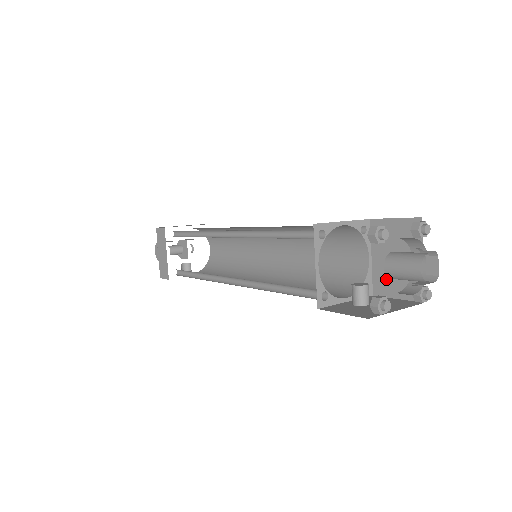
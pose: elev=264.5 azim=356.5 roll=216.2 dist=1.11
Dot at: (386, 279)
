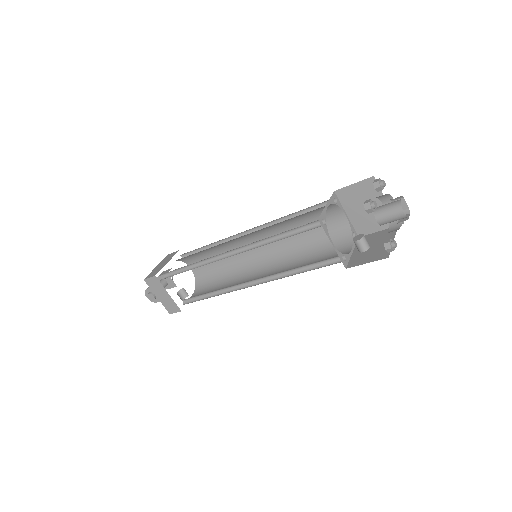
Dot at: (364, 223)
